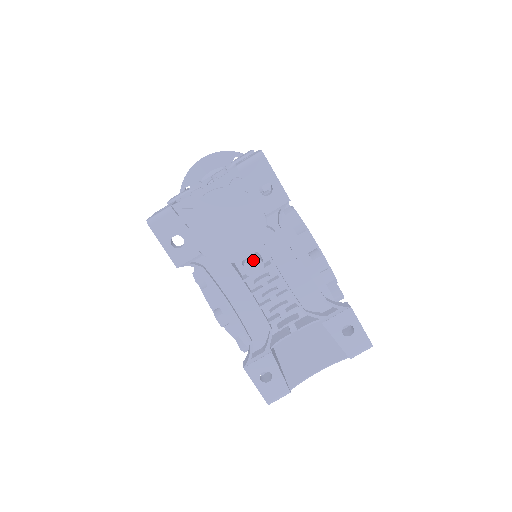
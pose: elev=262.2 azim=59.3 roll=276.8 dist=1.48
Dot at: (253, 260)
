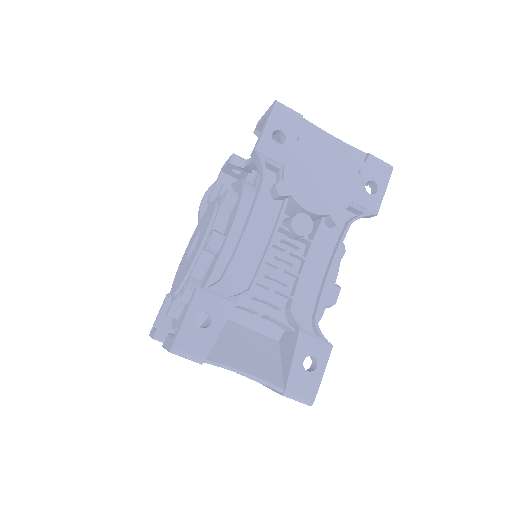
Dot at: (308, 219)
